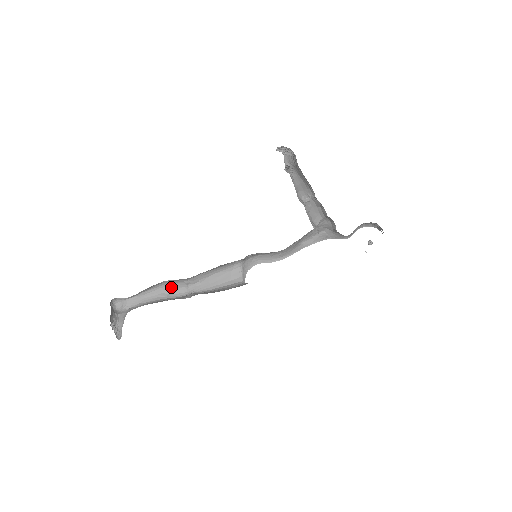
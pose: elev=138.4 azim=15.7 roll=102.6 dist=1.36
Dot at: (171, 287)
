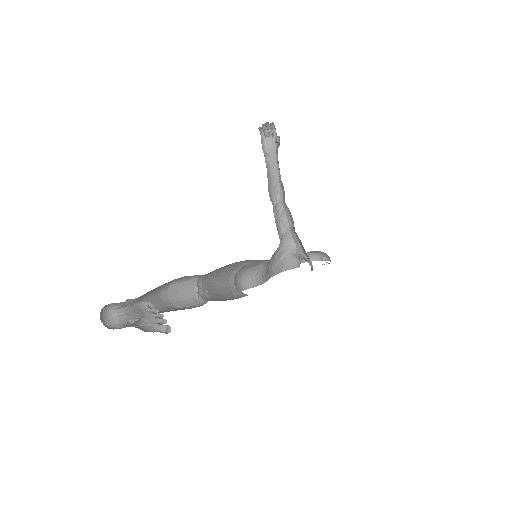
Dot at: (176, 299)
